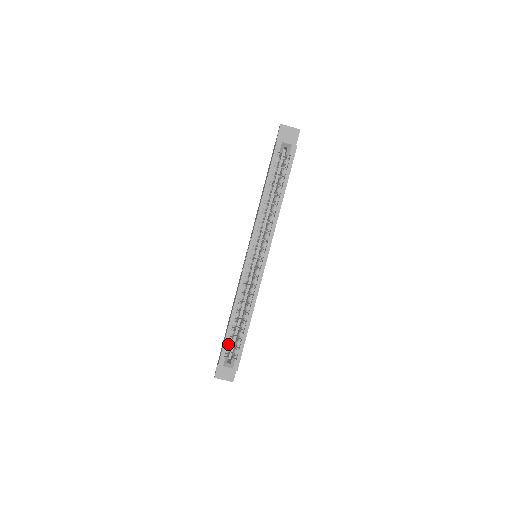
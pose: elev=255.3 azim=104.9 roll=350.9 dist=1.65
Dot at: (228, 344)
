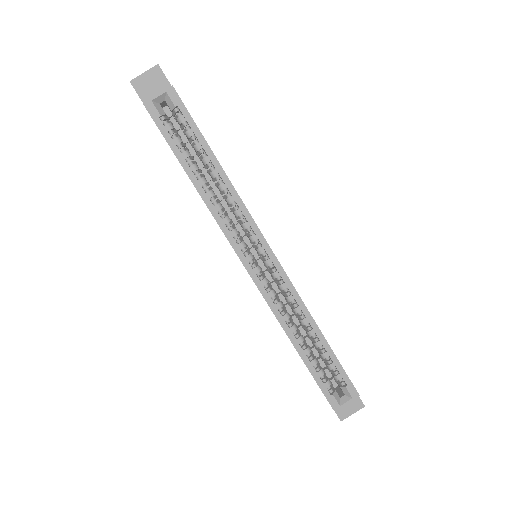
Dot at: occluded
